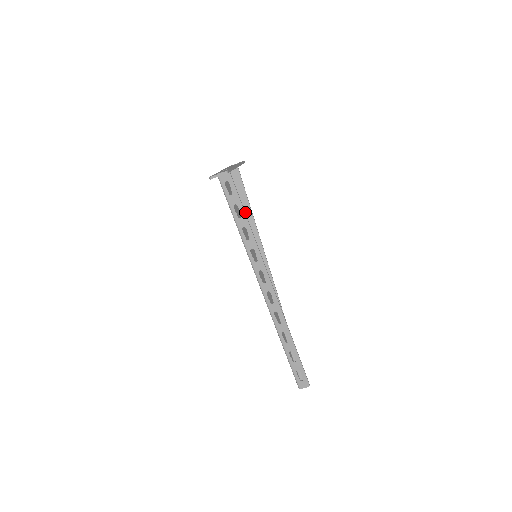
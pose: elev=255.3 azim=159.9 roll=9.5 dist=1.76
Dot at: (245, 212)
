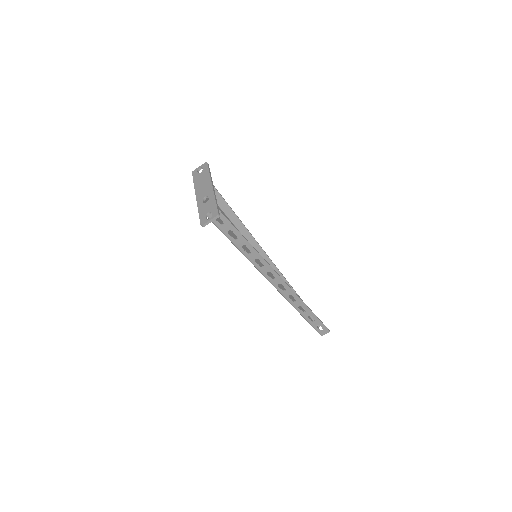
Dot at: (228, 216)
